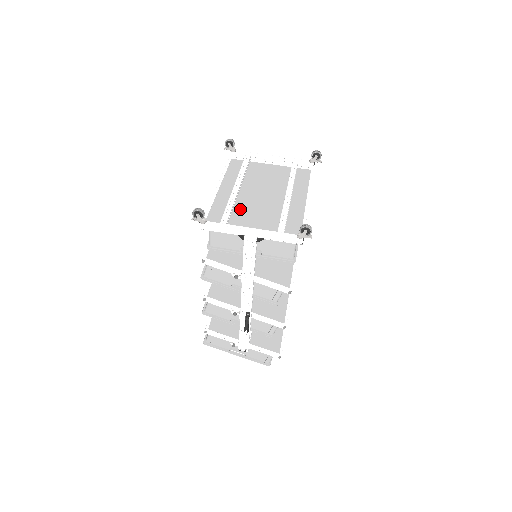
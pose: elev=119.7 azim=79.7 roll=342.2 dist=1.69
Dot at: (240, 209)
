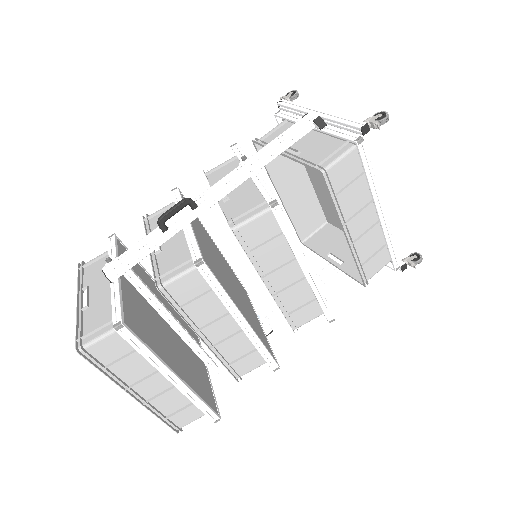
Dot at: occluded
